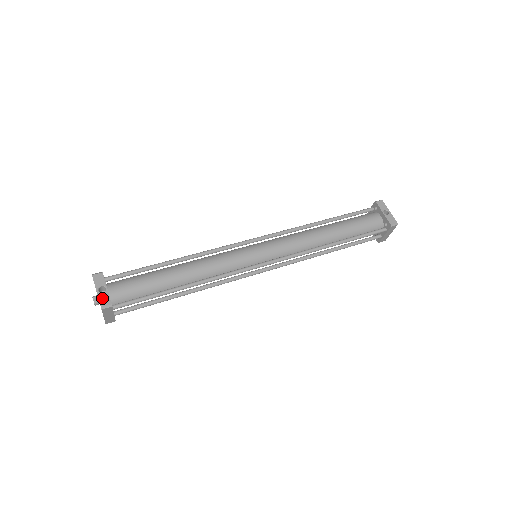
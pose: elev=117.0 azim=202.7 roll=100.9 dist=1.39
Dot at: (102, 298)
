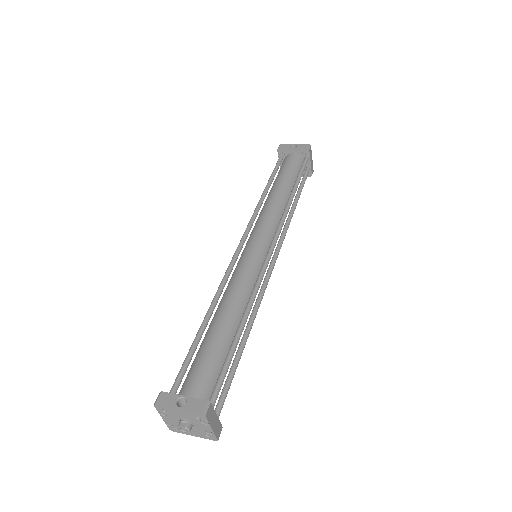
Dot at: (192, 407)
